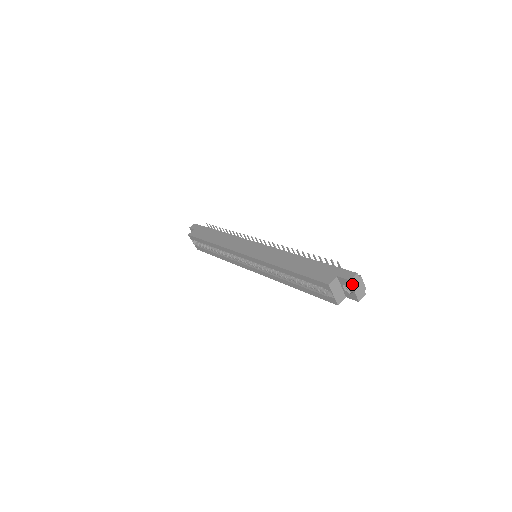
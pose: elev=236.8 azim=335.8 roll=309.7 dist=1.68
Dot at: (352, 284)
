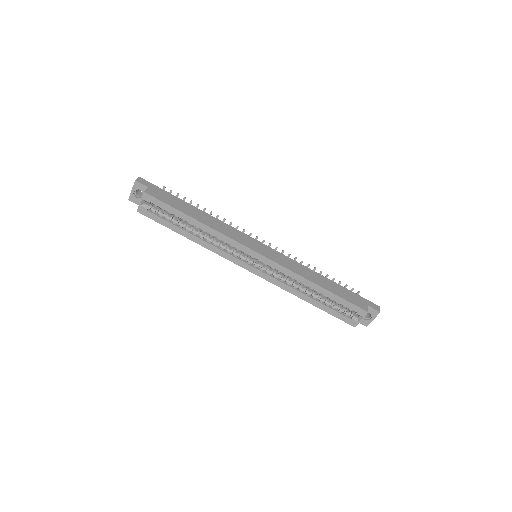
Dot at: occluded
